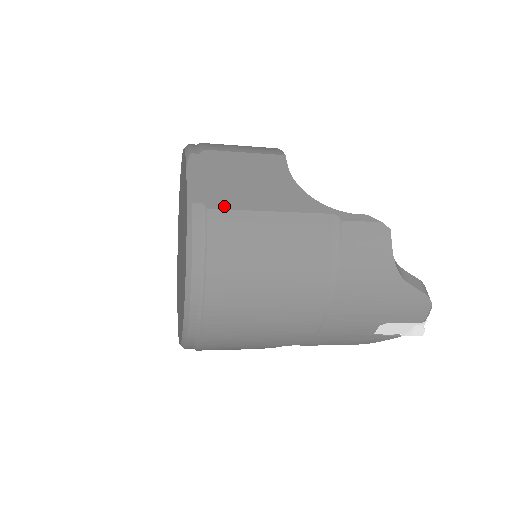
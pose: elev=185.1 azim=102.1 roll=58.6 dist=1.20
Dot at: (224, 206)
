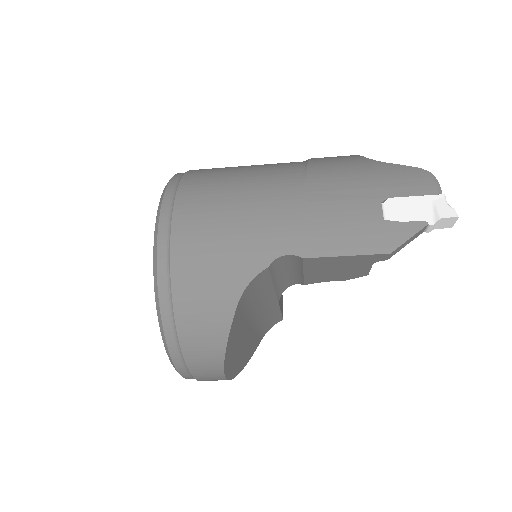
Dot at: occluded
